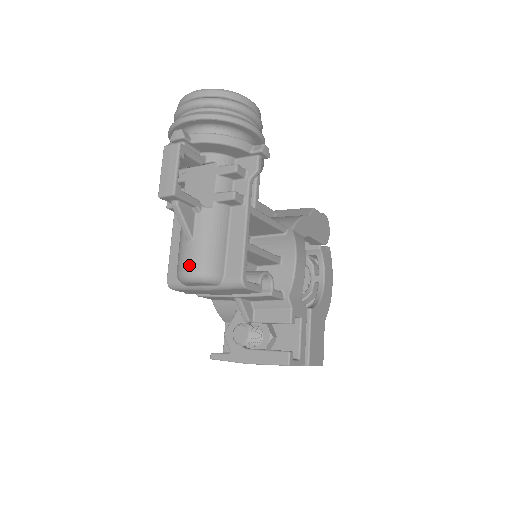
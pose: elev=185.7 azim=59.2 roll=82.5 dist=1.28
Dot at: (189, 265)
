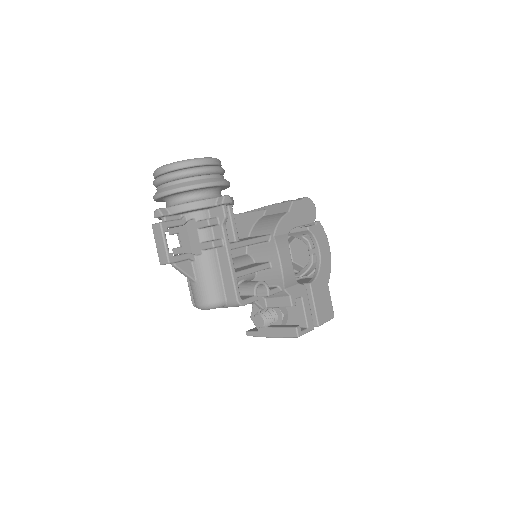
Dot at: (199, 300)
